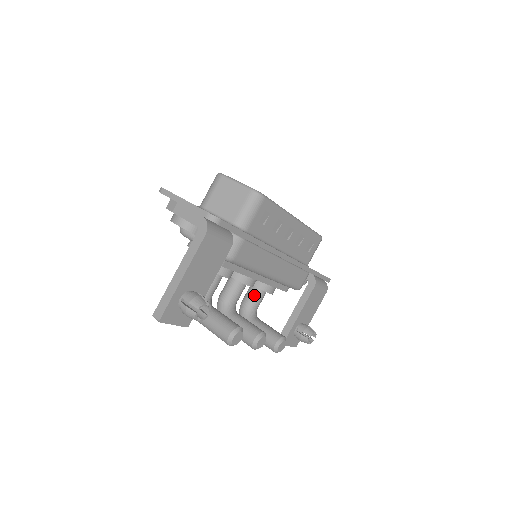
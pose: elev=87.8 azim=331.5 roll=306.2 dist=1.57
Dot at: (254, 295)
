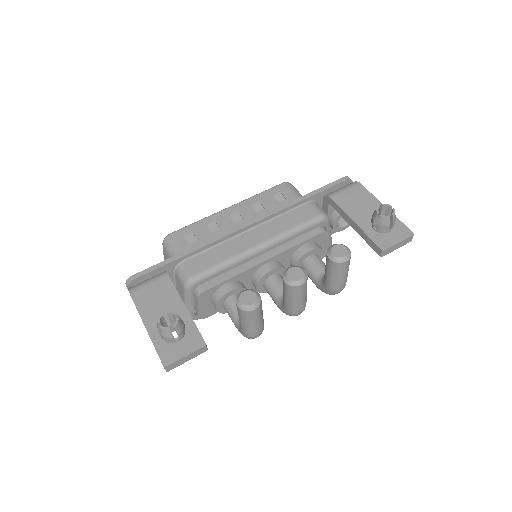
Dot at: (307, 270)
